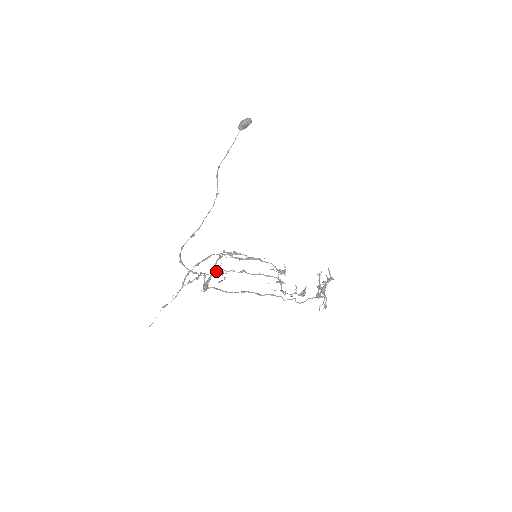
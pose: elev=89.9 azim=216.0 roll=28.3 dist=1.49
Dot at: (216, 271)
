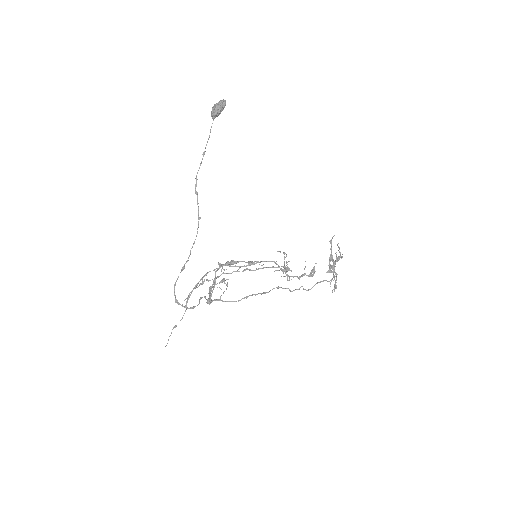
Dot at: occluded
